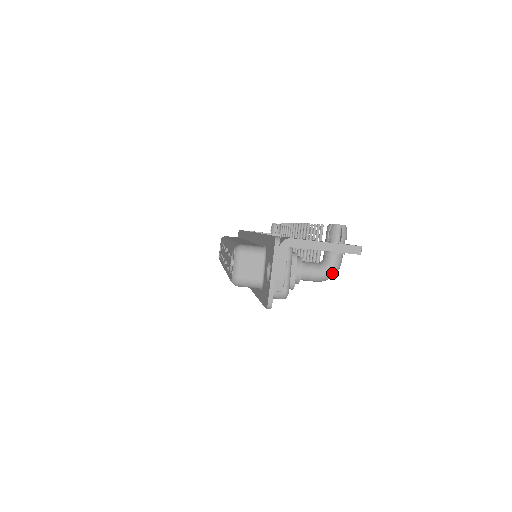
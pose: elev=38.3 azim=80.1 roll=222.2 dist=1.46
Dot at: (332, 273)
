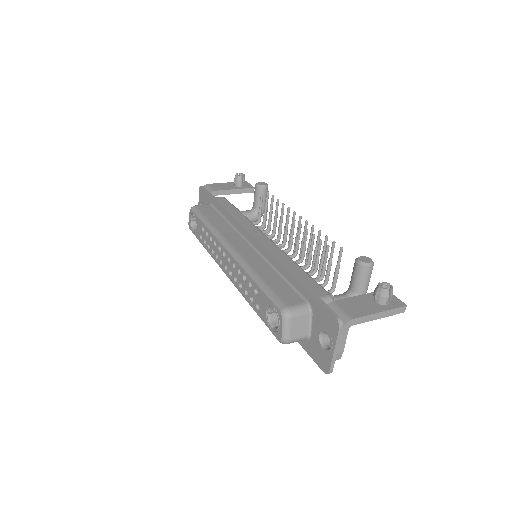
Dot at: occluded
